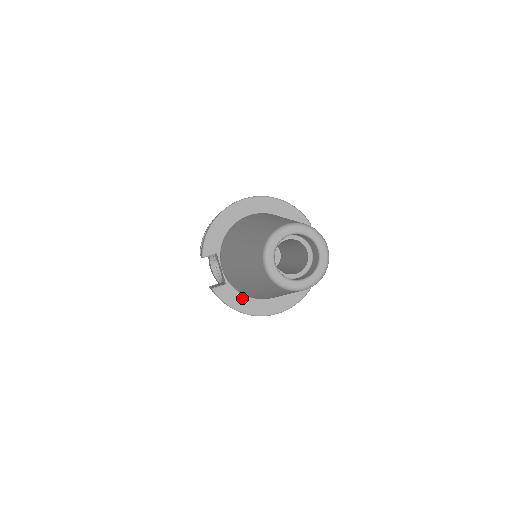
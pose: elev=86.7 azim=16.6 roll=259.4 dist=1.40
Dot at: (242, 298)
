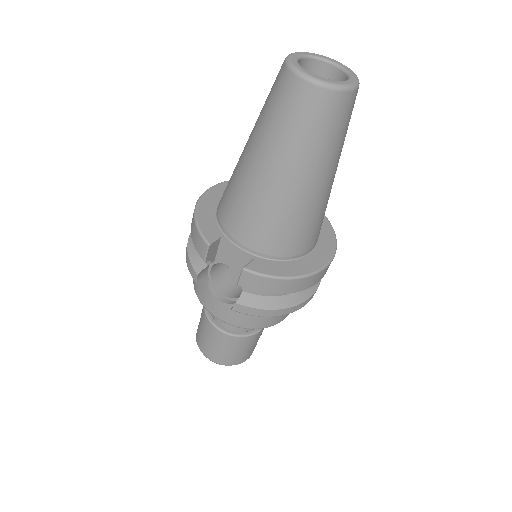
Dot at: (281, 264)
